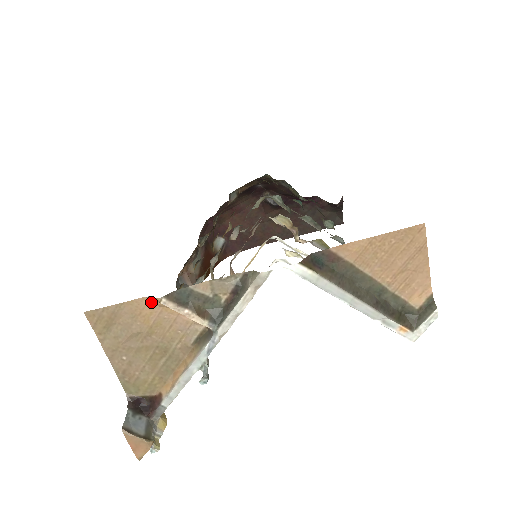
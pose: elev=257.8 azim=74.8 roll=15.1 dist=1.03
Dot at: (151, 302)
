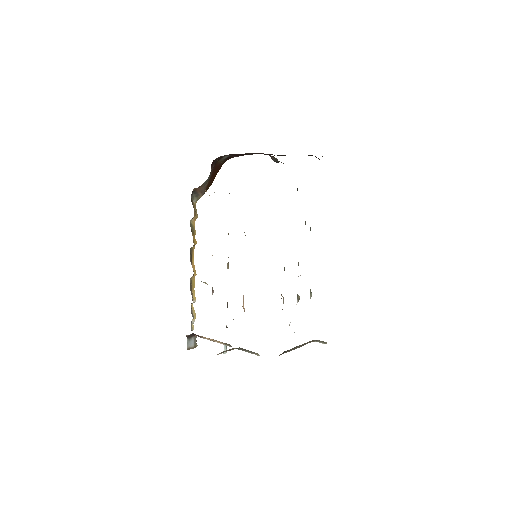
Dot at: occluded
